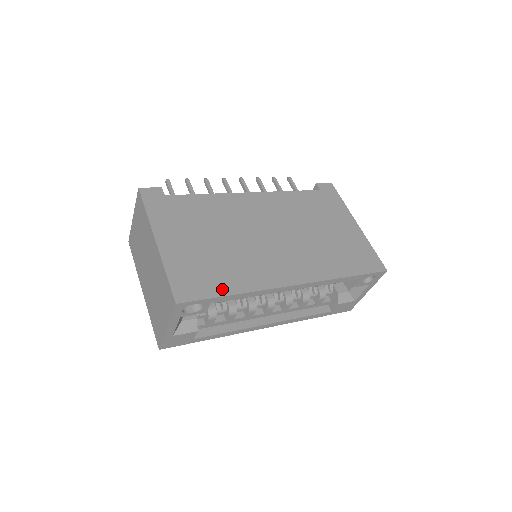
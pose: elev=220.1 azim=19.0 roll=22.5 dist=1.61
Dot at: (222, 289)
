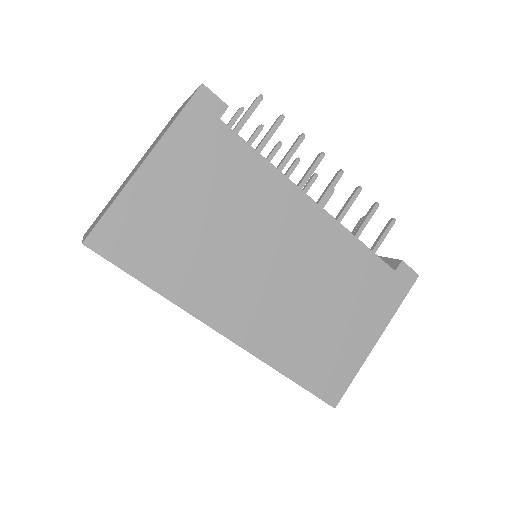
Dot at: (146, 272)
